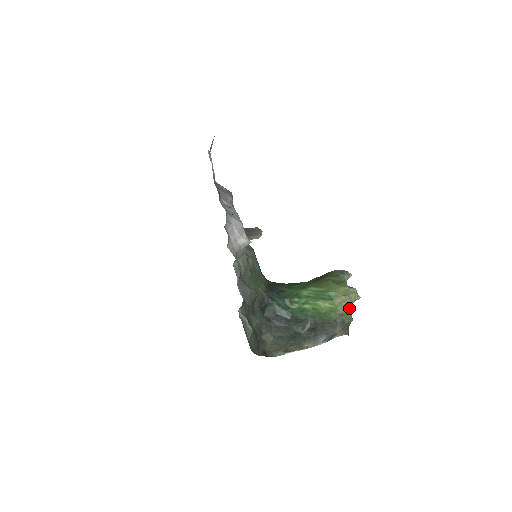
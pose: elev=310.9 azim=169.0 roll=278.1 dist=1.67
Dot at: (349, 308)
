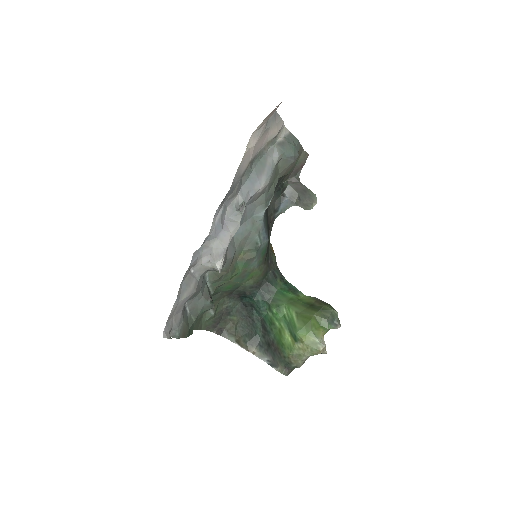
Dot at: (304, 358)
